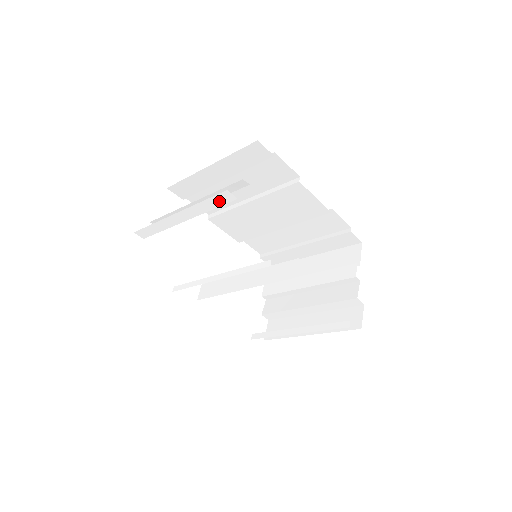
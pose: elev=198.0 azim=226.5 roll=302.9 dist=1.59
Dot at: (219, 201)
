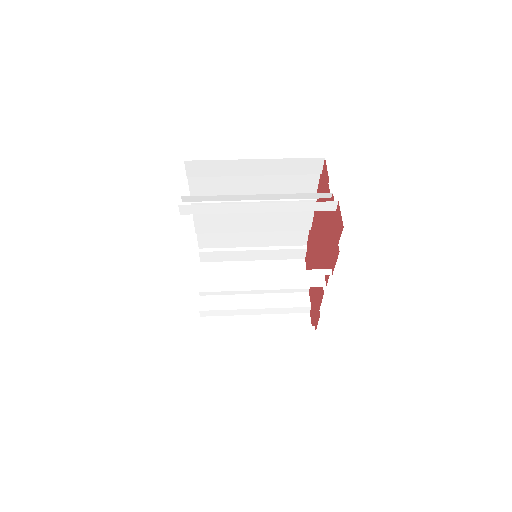
Dot at: (318, 207)
